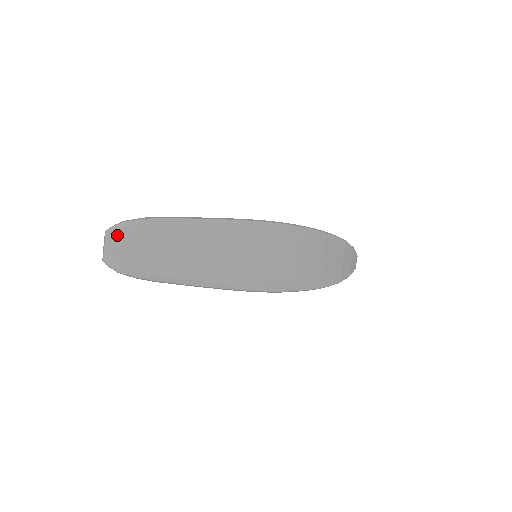
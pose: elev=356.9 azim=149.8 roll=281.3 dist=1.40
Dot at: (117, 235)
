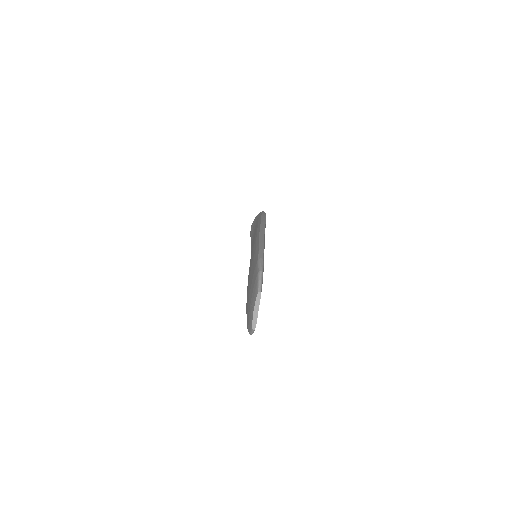
Dot at: occluded
